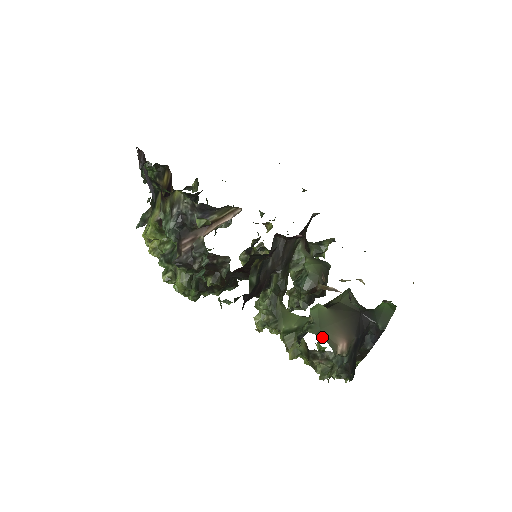
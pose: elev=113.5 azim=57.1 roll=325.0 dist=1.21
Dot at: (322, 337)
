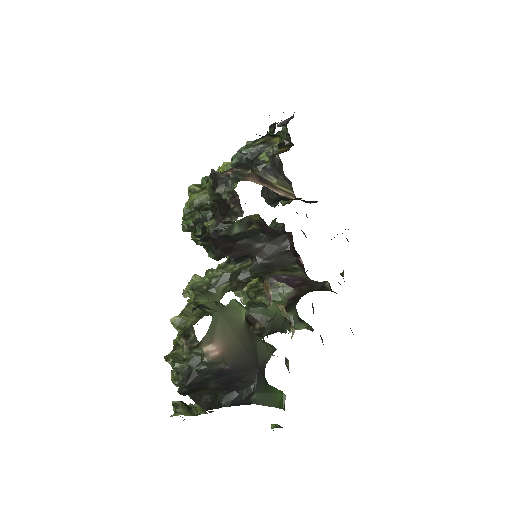
Dot at: (213, 317)
